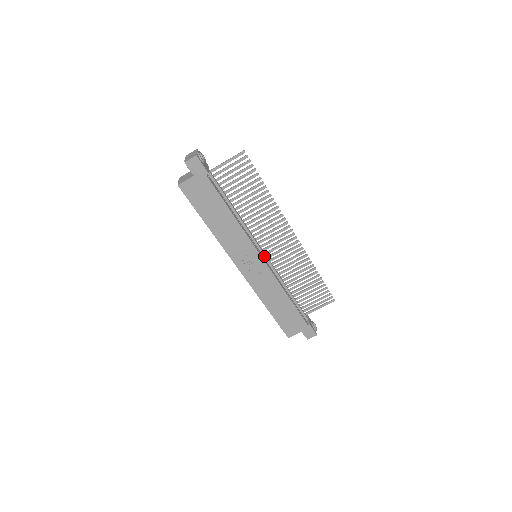
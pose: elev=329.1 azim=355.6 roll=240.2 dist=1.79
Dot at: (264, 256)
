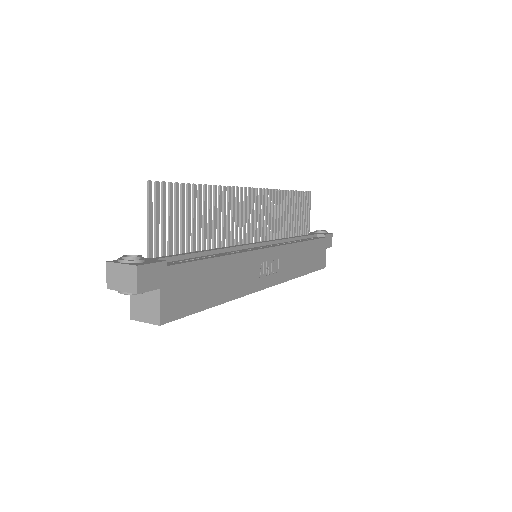
Dot at: (262, 245)
